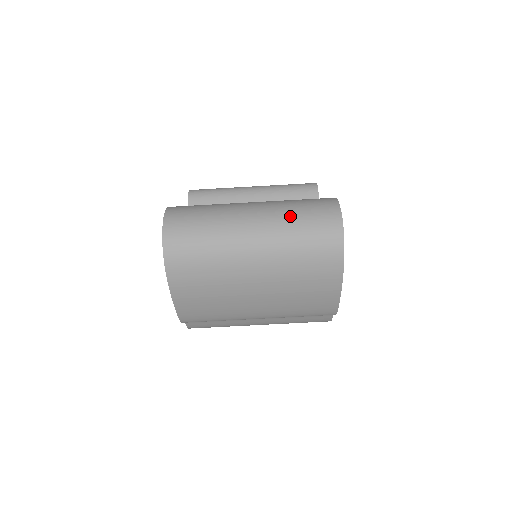
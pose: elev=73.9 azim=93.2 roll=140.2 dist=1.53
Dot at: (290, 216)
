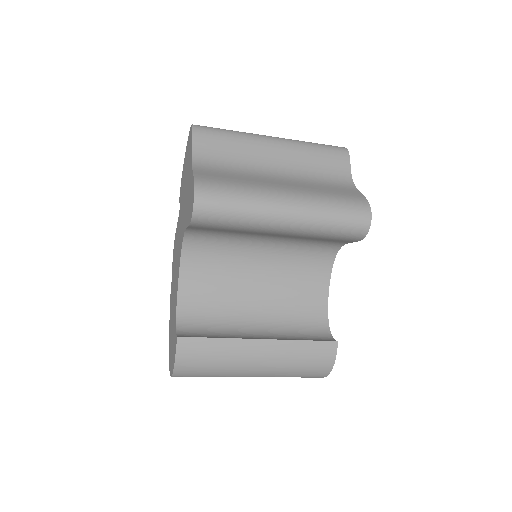
Dot at: occluded
